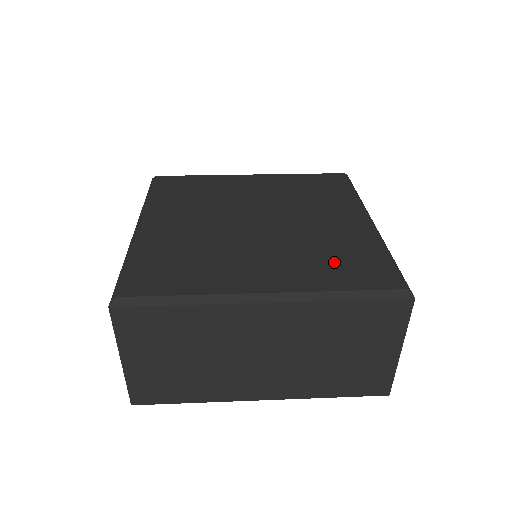
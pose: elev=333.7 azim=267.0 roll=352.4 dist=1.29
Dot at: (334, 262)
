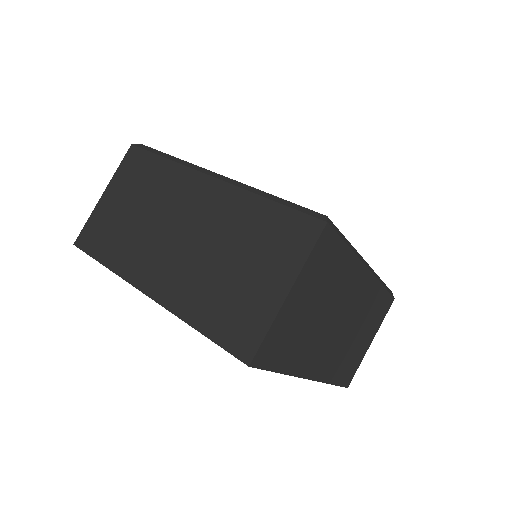
Dot at: occluded
